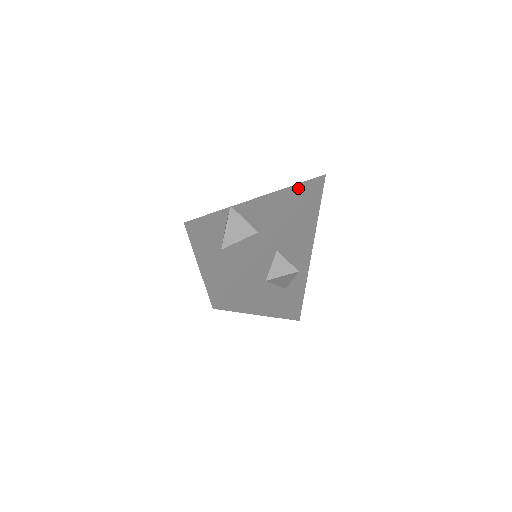
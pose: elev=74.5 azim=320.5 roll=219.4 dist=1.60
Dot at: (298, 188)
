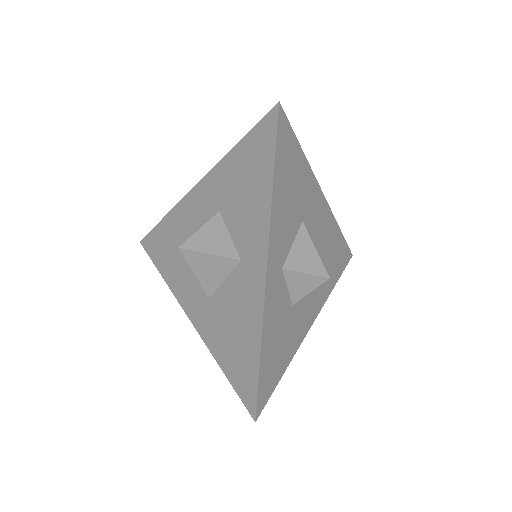
Dot at: (251, 147)
